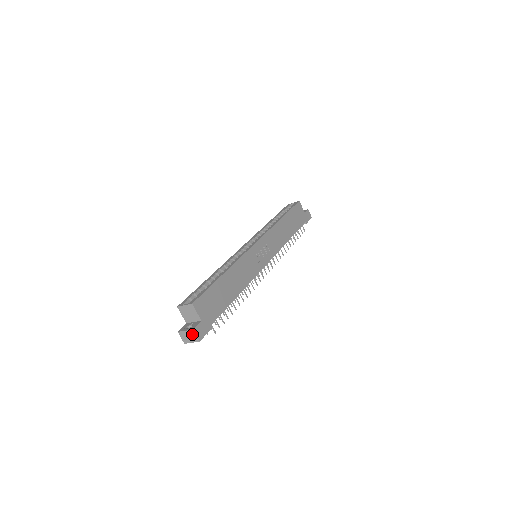
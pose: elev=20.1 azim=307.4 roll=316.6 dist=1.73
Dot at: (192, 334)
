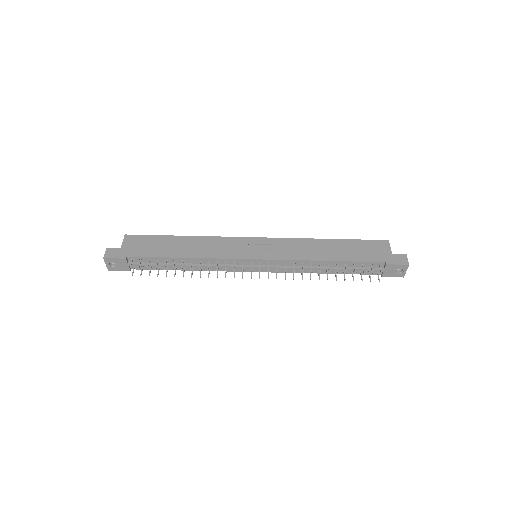
Dot at: (106, 254)
